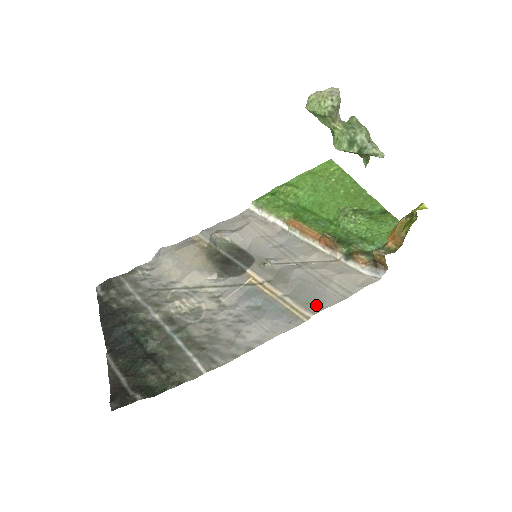
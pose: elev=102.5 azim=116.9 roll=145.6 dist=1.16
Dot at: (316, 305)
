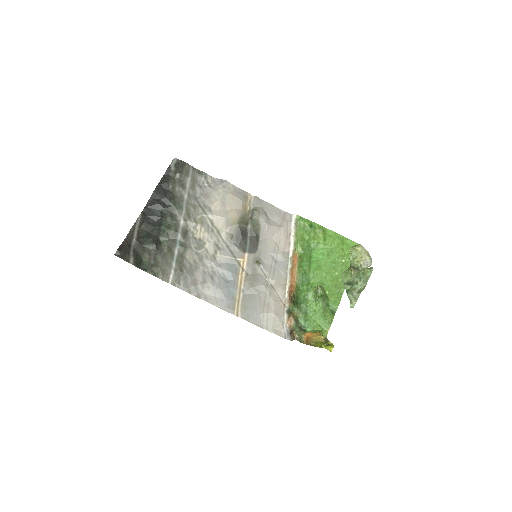
Dot at: (247, 315)
